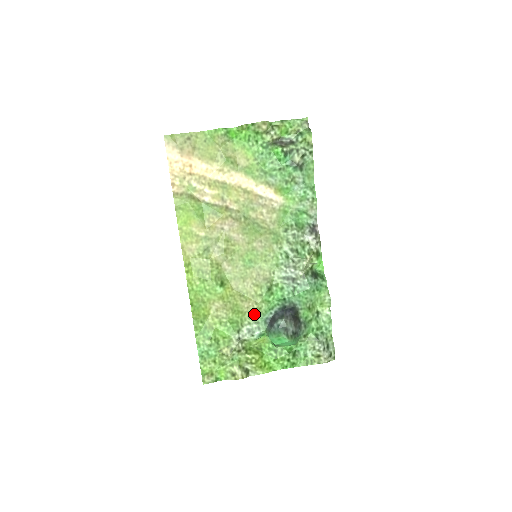
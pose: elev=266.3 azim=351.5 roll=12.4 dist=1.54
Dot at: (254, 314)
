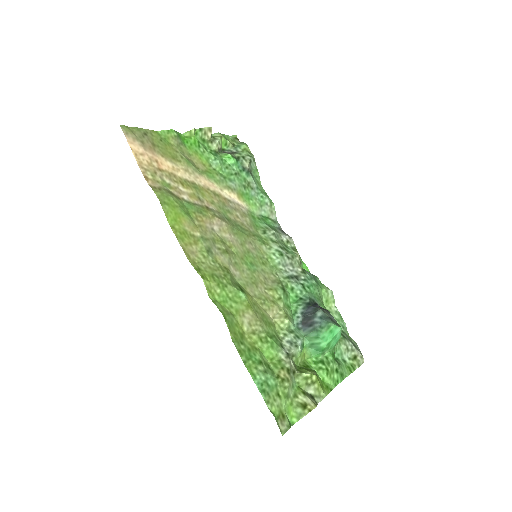
Dot at: (285, 321)
